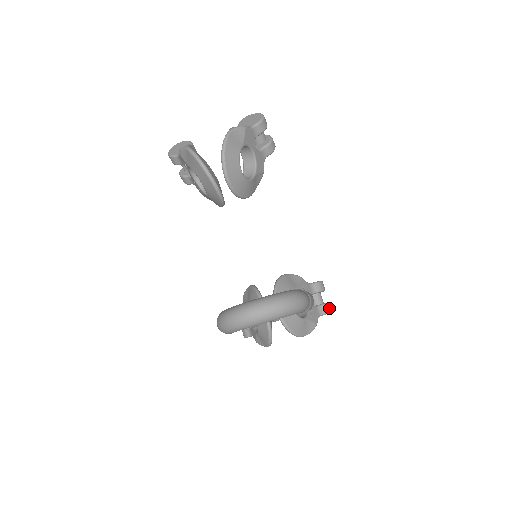
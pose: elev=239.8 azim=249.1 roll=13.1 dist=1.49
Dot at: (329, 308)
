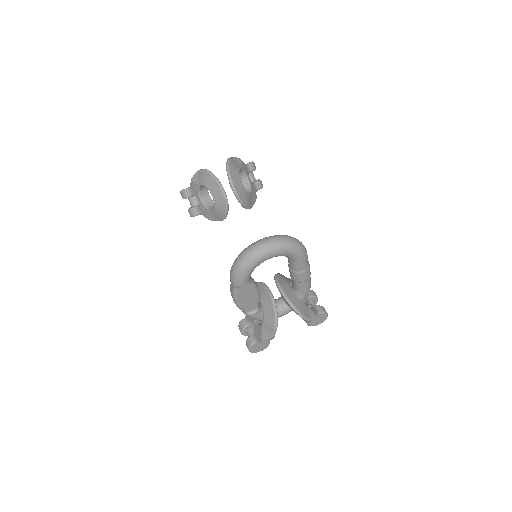
Dot at: (324, 310)
